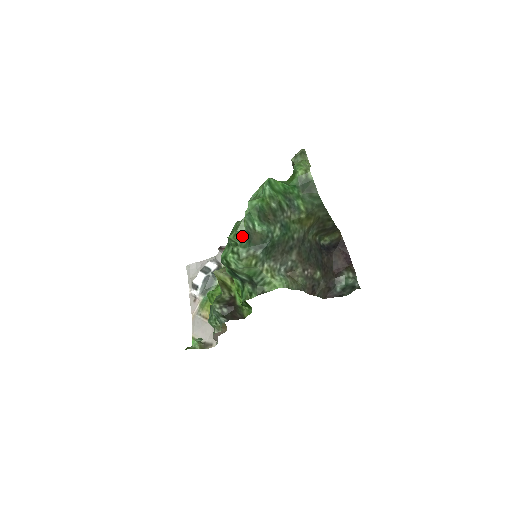
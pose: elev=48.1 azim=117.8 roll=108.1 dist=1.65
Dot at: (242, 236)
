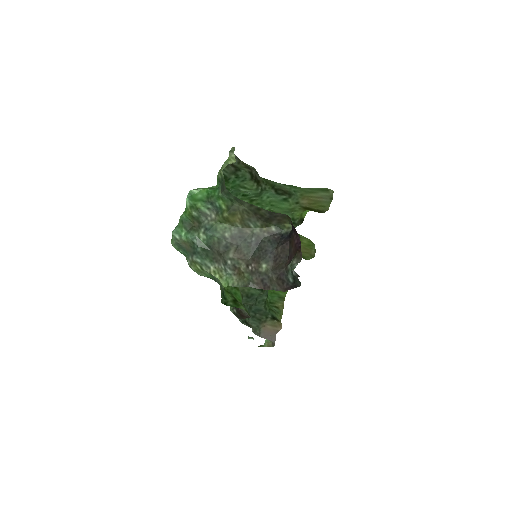
Dot at: (176, 247)
